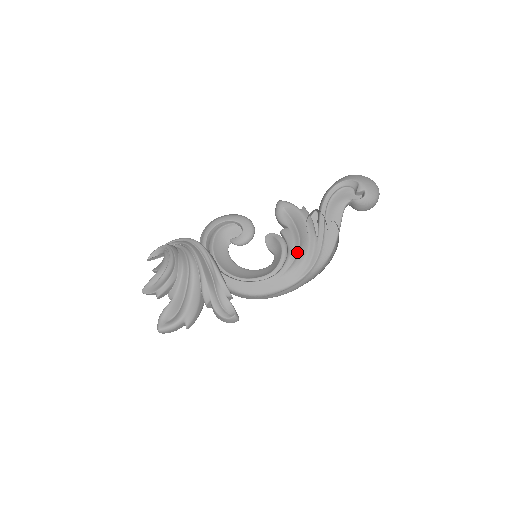
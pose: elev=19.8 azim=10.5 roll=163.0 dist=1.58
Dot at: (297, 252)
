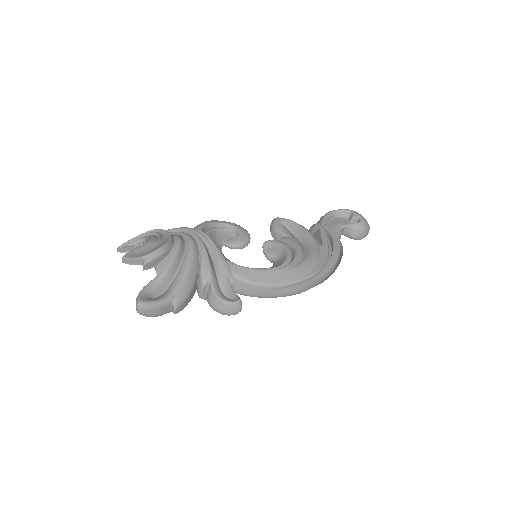
Dot at: (304, 253)
